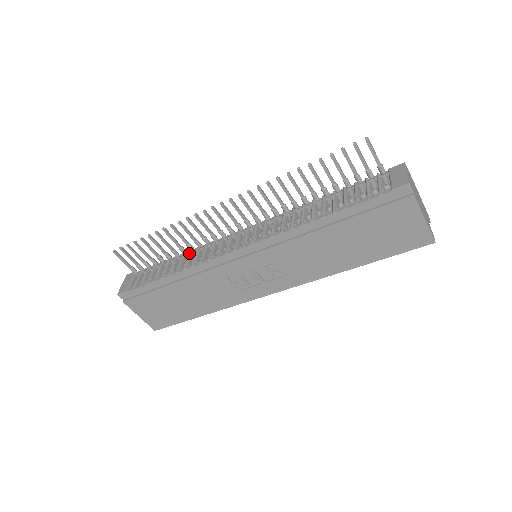
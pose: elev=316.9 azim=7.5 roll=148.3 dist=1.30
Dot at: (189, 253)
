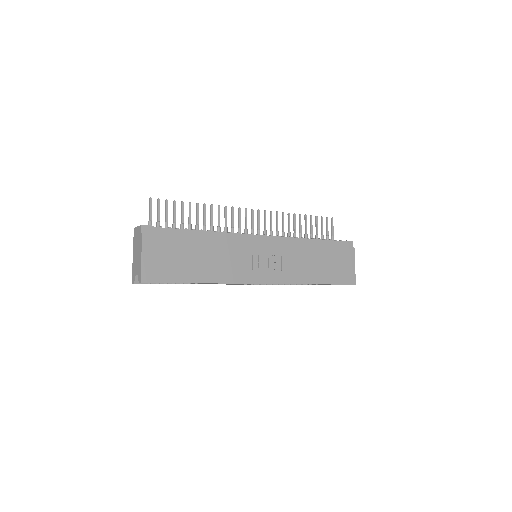
Dot at: occluded
